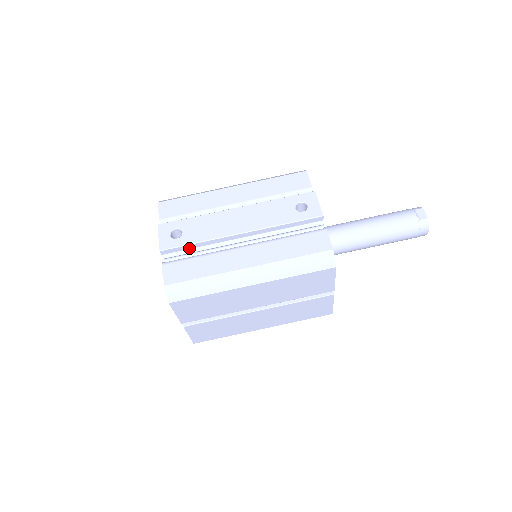
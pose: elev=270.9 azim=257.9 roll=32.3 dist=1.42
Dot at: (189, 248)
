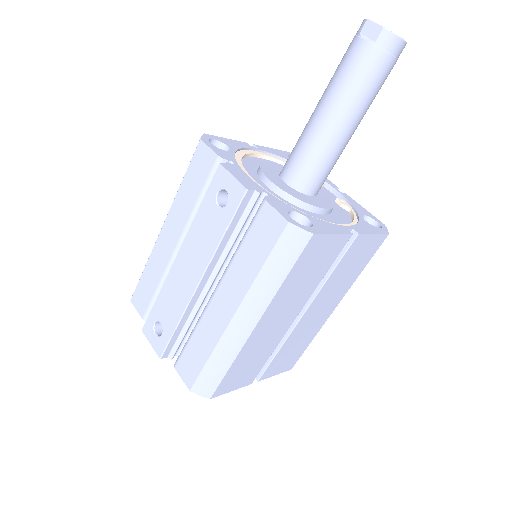
Dot at: (178, 334)
